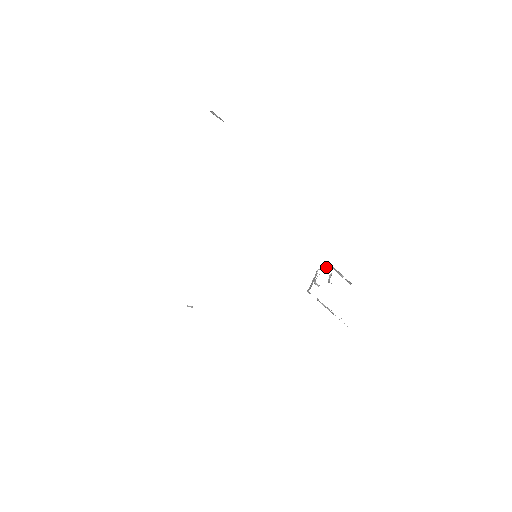
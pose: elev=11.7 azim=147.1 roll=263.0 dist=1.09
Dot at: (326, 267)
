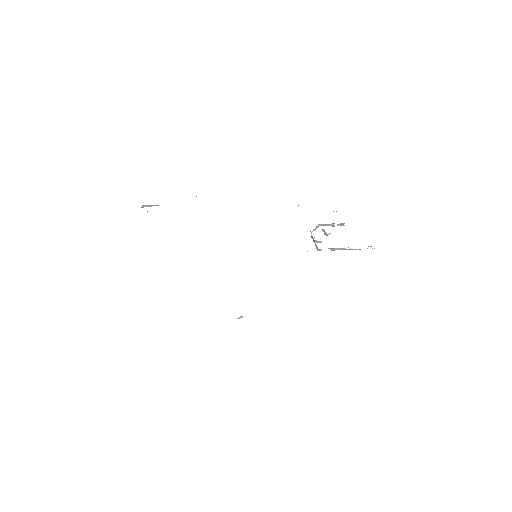
Dot at: (314, 229)
